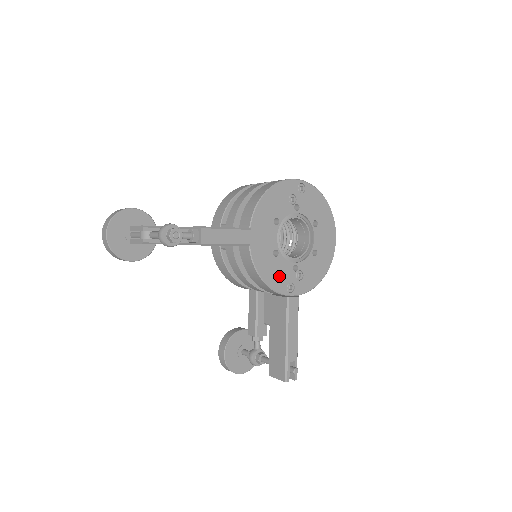
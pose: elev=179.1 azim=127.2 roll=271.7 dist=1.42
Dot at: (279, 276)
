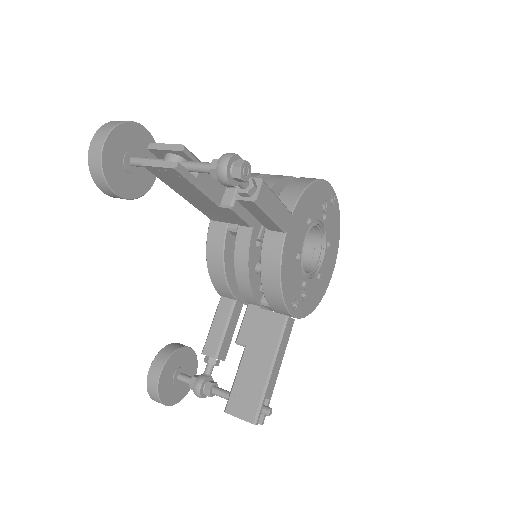
Dot at: (292, 285)
